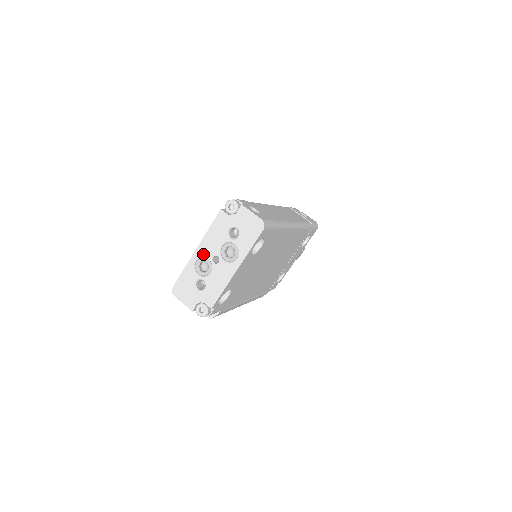
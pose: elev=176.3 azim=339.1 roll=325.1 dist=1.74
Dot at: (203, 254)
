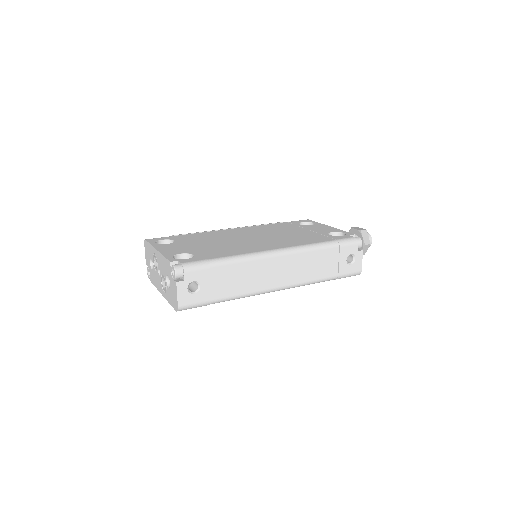
Dot at: (157, 258)
